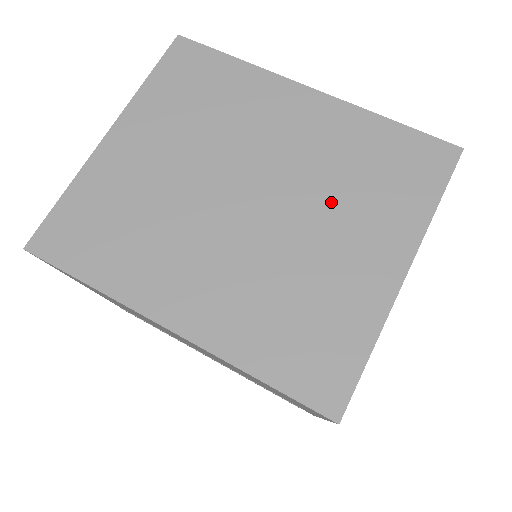
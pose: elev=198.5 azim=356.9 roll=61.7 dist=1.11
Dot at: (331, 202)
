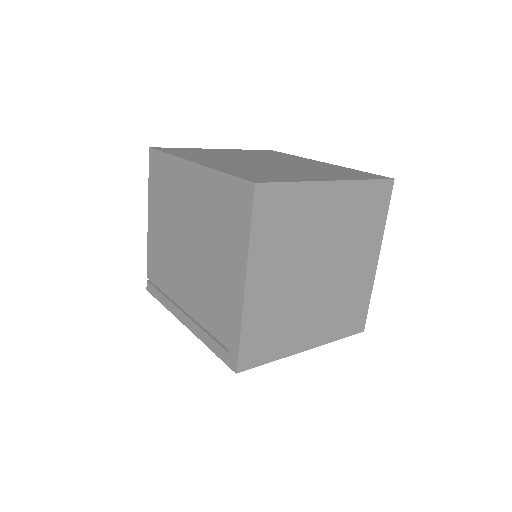
Dot at: (309, 169)
